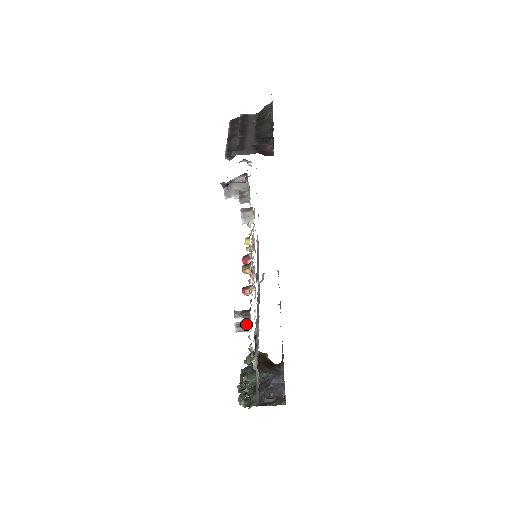
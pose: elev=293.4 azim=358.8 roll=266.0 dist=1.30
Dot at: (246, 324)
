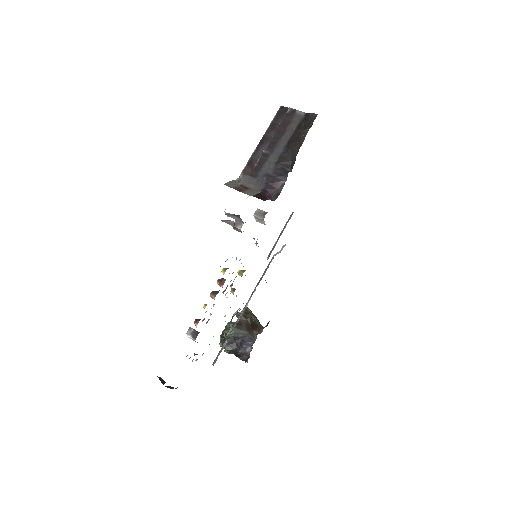
Dot at: occluded
